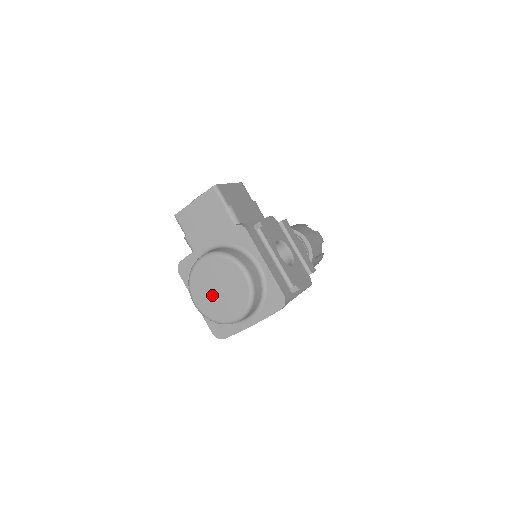
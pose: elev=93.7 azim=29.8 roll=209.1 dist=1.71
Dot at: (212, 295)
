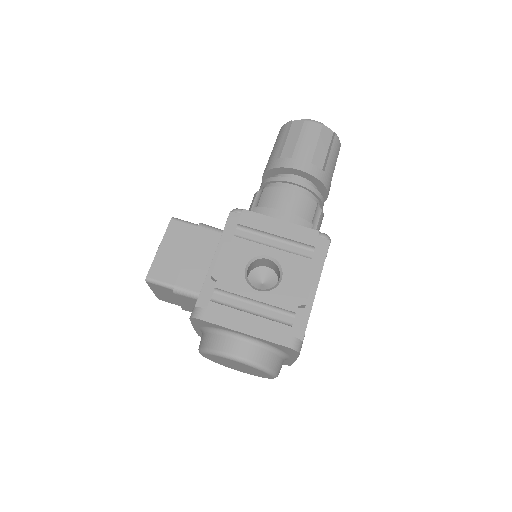
Dot at: occluded
